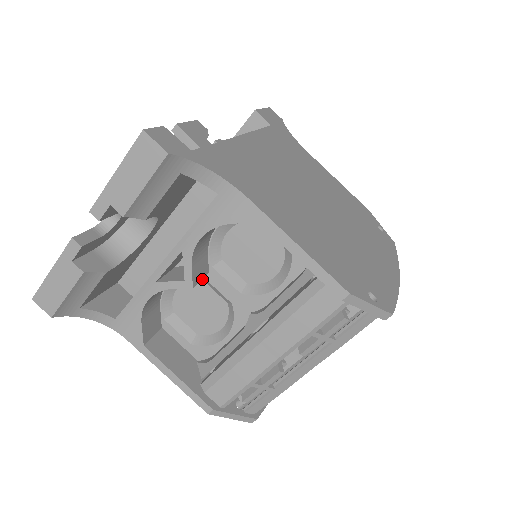
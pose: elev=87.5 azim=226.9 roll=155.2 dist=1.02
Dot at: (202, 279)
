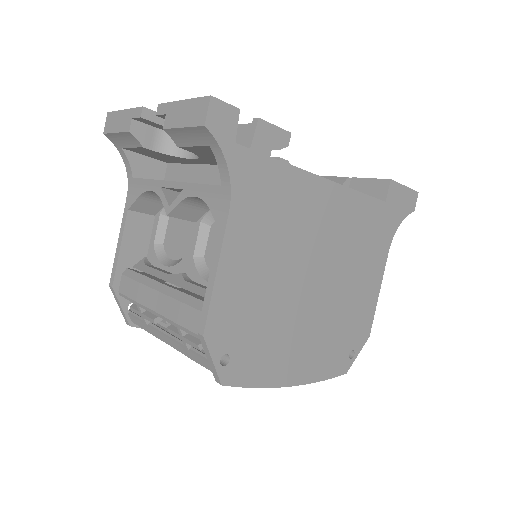
Dot at: occluded
